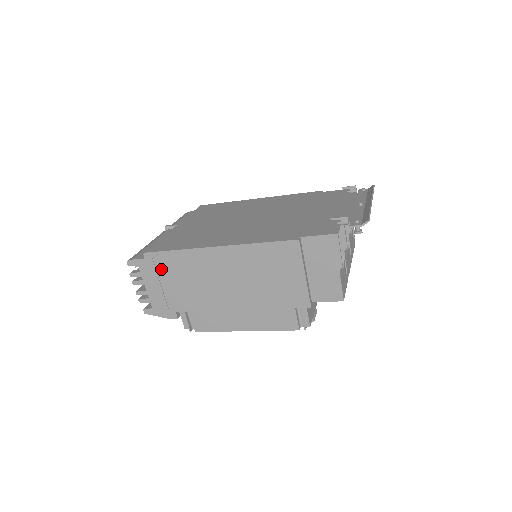
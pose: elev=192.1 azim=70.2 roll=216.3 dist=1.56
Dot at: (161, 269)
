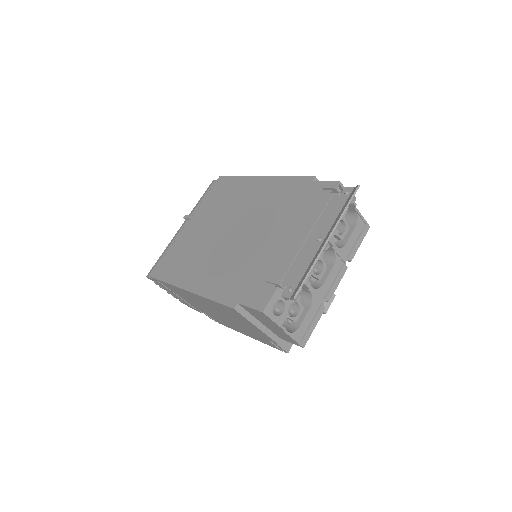
Dot at: occluded
